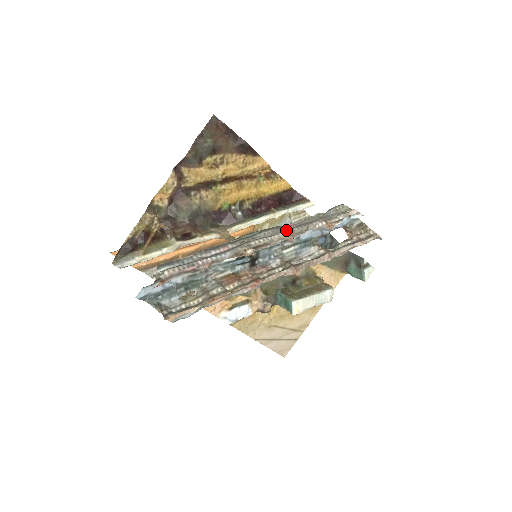
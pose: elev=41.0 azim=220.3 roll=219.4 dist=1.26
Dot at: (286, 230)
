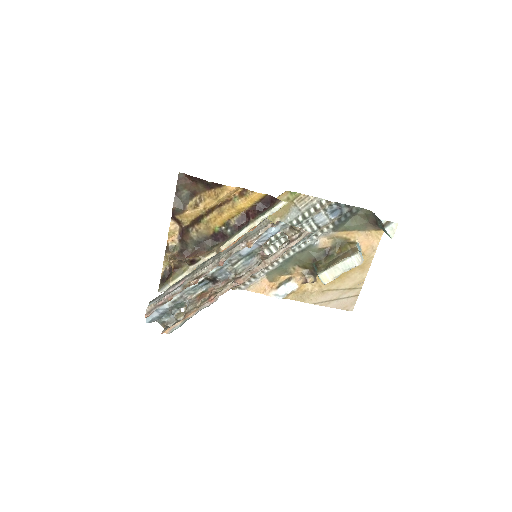
Dot at: (219, 257)
